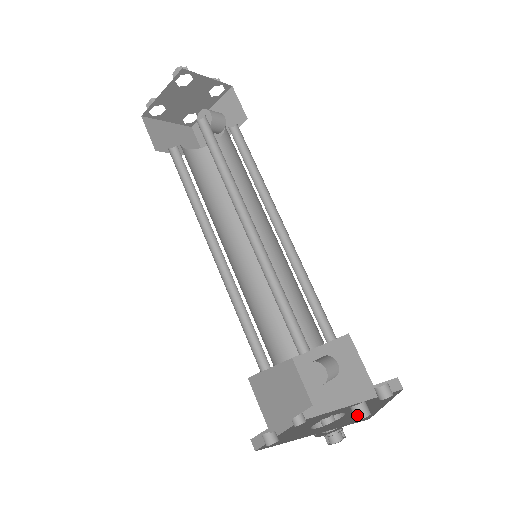
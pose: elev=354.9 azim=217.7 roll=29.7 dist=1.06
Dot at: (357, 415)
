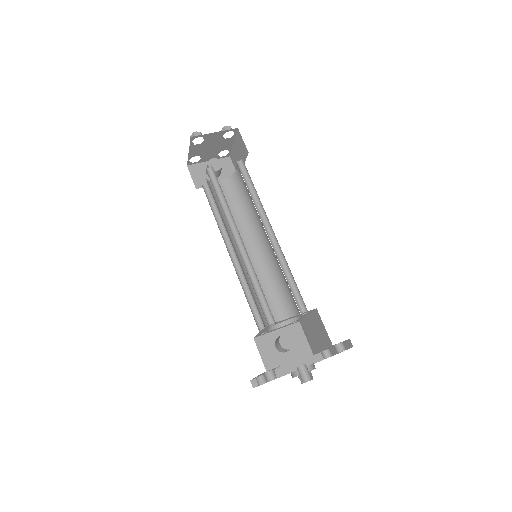
Dot at: (342, 348)
